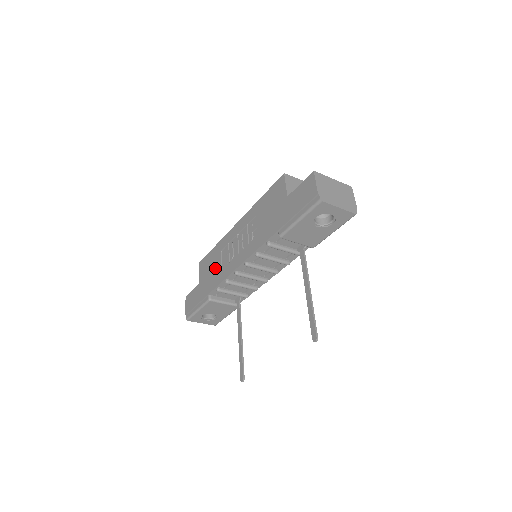
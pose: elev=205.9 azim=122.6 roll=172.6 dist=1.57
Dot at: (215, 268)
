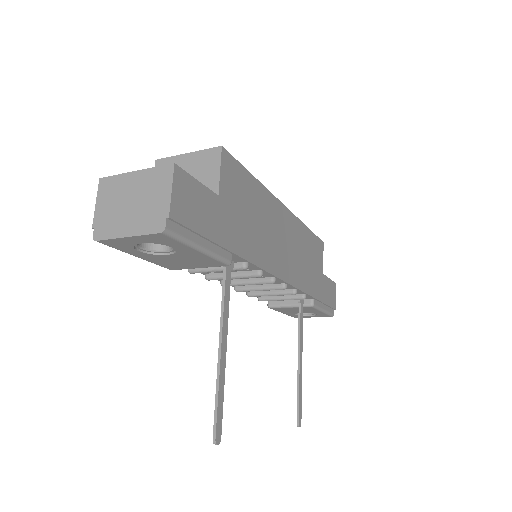
Dot at: occluded
